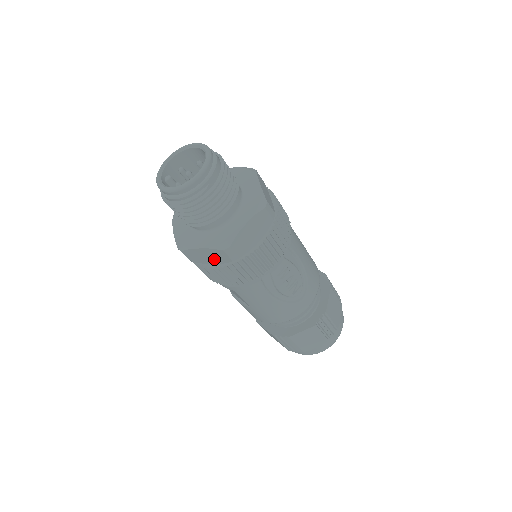
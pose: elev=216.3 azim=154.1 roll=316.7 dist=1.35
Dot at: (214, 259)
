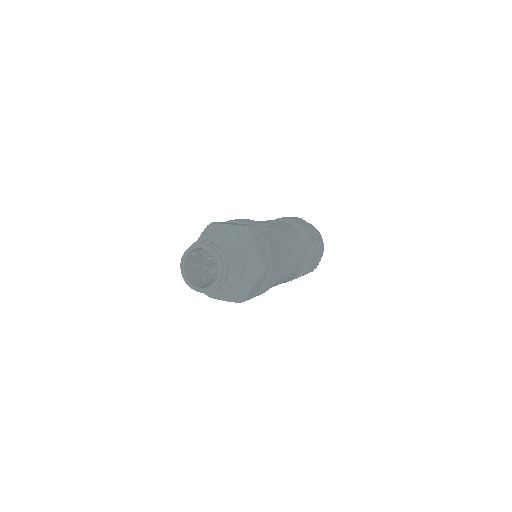
Dot at: occluded
